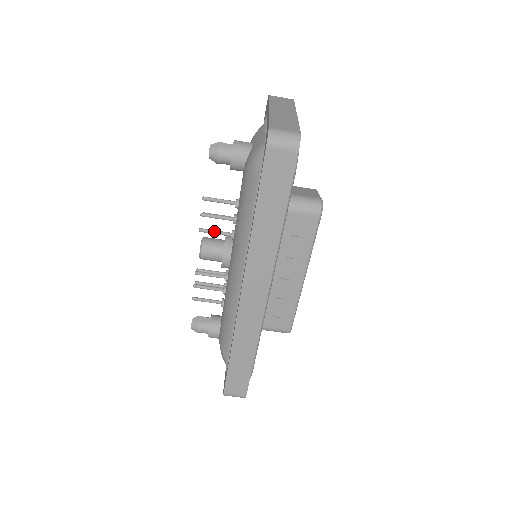
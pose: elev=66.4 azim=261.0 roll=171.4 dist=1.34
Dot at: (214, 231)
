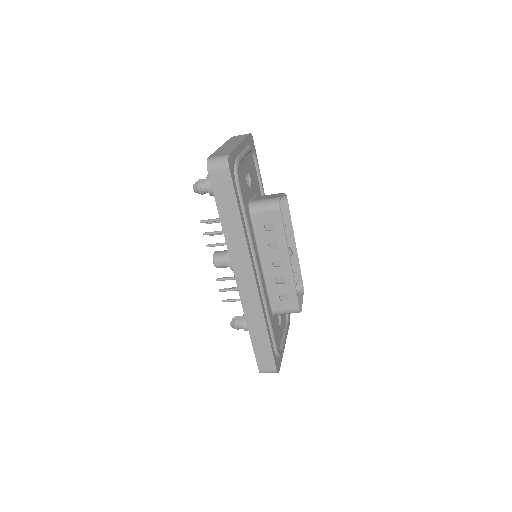
Dot at: (217, 244)
